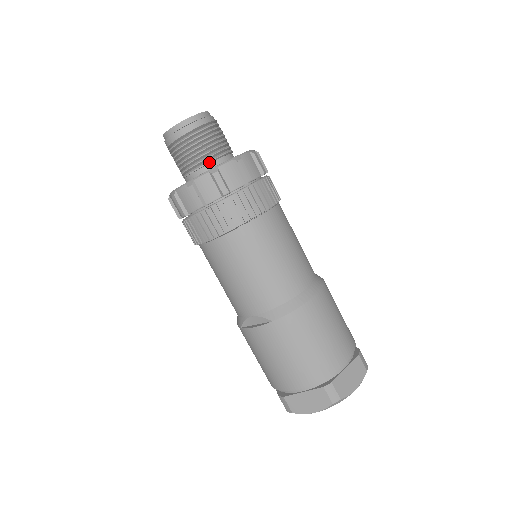
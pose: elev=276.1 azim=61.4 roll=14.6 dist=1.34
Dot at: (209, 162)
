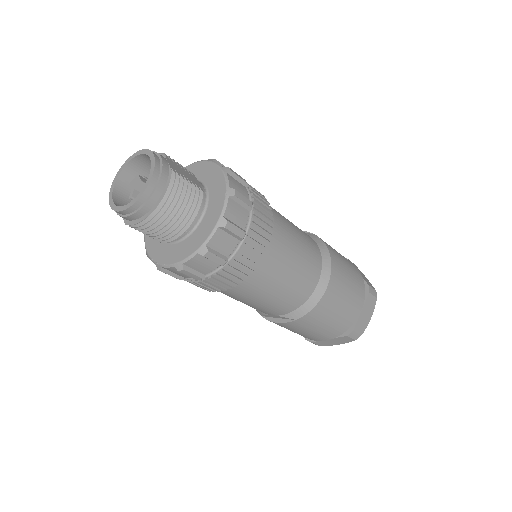
Dot at: (187, 229)
